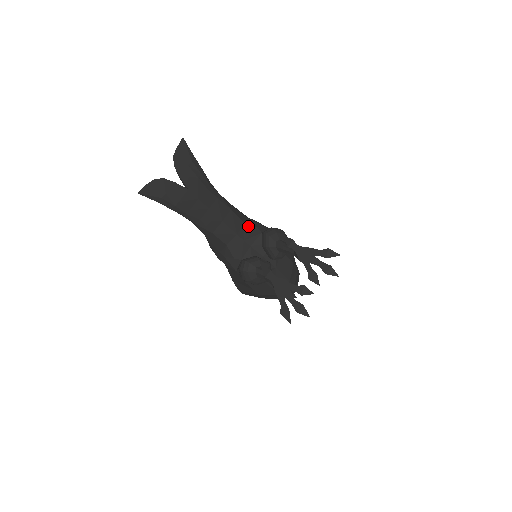
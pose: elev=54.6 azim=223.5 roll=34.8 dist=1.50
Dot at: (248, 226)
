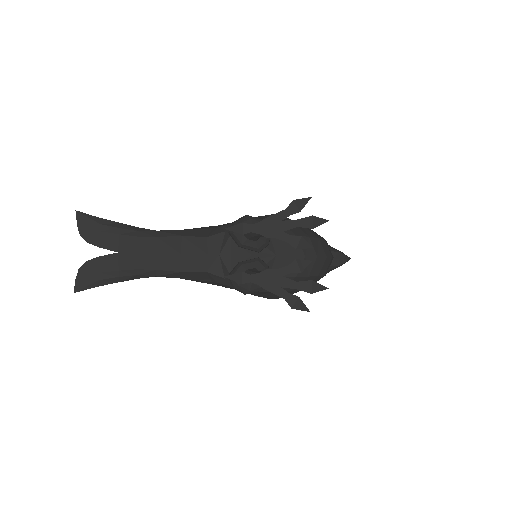
Dot at: (214, 237)
